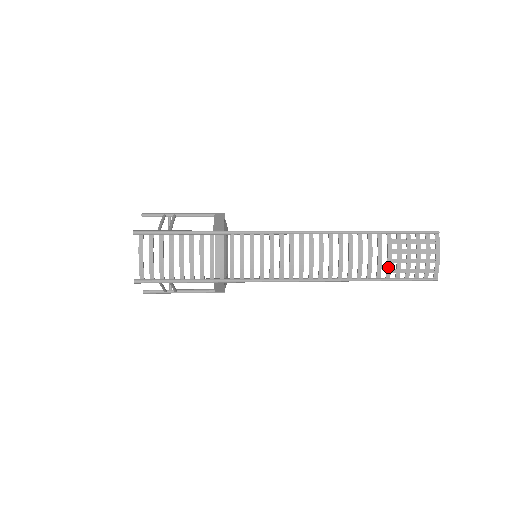
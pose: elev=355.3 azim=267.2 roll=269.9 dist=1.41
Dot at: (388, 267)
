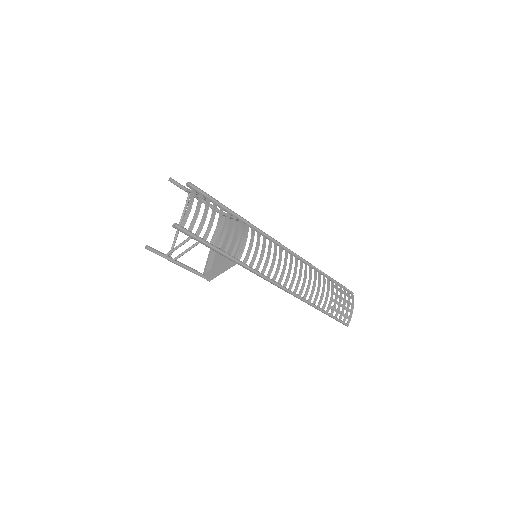
Dot at: (330, 303)
